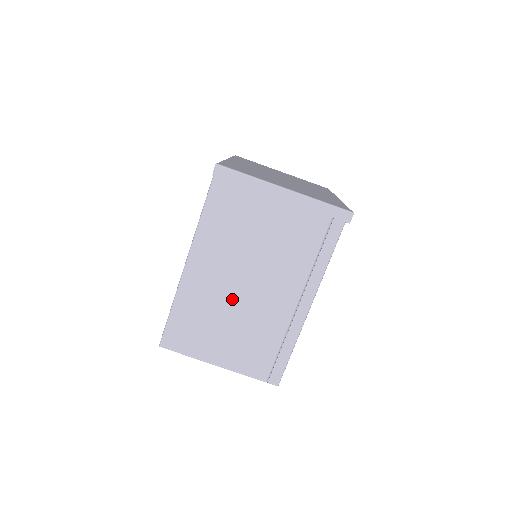
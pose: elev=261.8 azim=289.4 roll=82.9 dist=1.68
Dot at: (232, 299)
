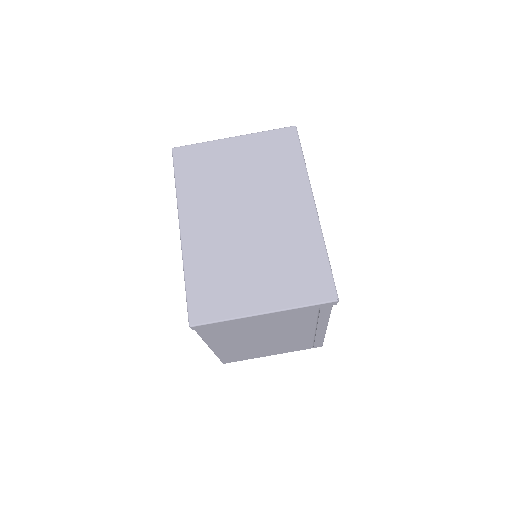
Dot at: (260, 344)
